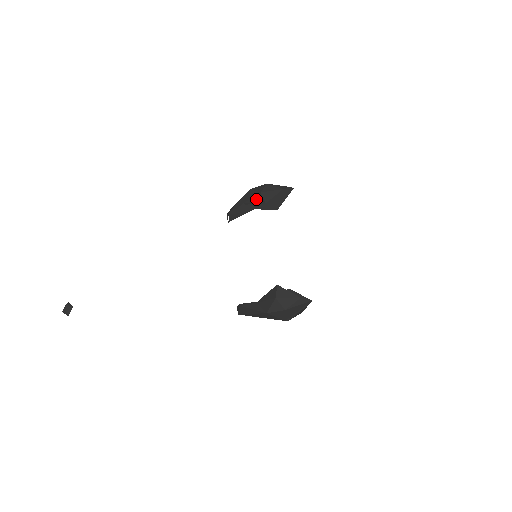
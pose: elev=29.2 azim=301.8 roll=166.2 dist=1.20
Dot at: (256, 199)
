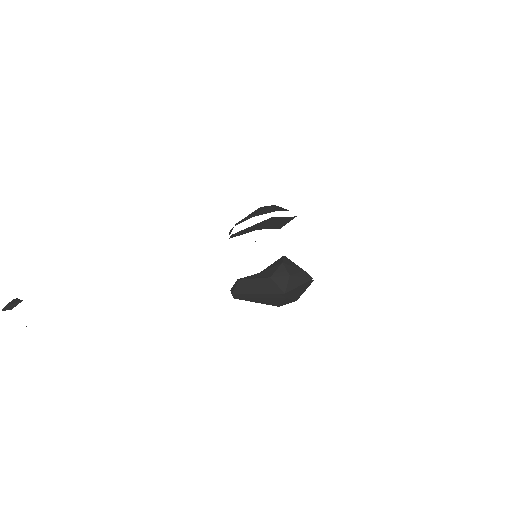
Dot at: (266, 210)
